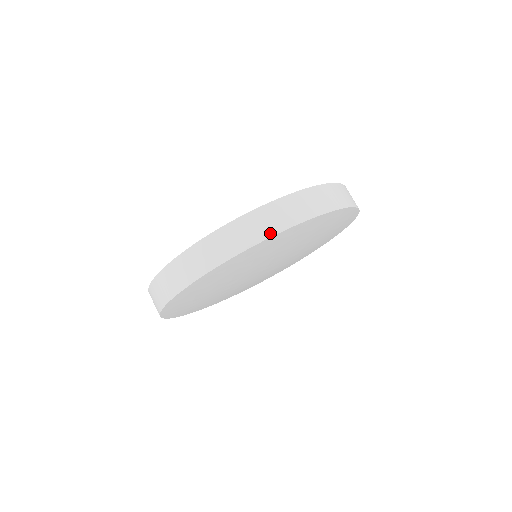
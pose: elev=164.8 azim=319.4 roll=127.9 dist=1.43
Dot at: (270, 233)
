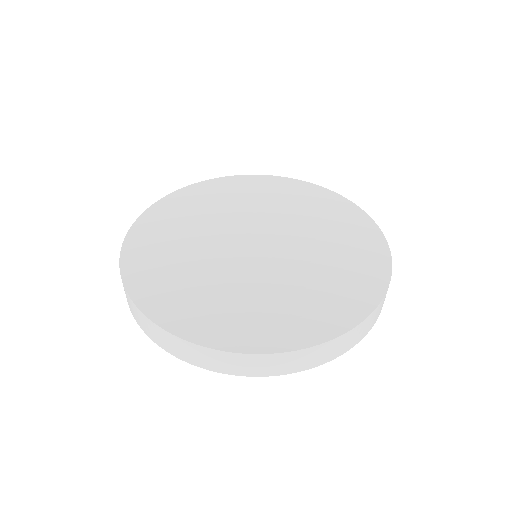
Dot at: (175, 354)
